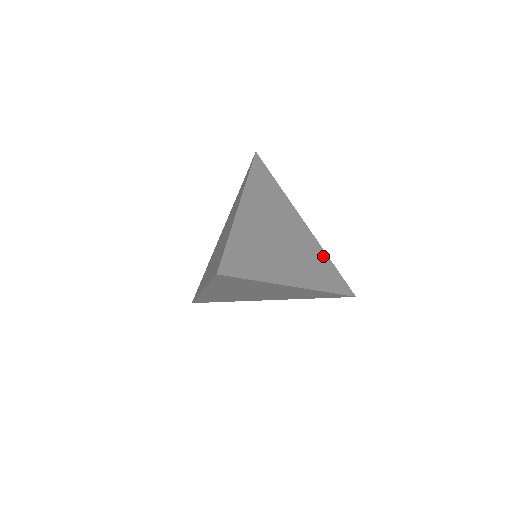
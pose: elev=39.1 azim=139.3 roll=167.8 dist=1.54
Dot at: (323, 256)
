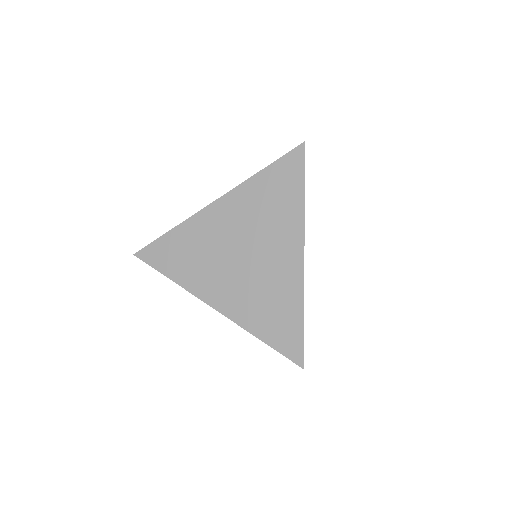
Dot at: occluded
